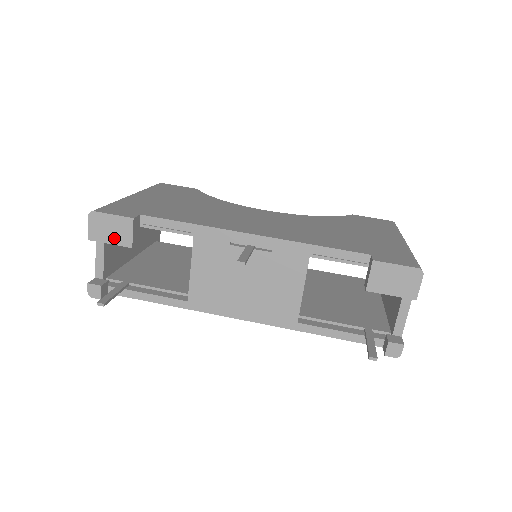
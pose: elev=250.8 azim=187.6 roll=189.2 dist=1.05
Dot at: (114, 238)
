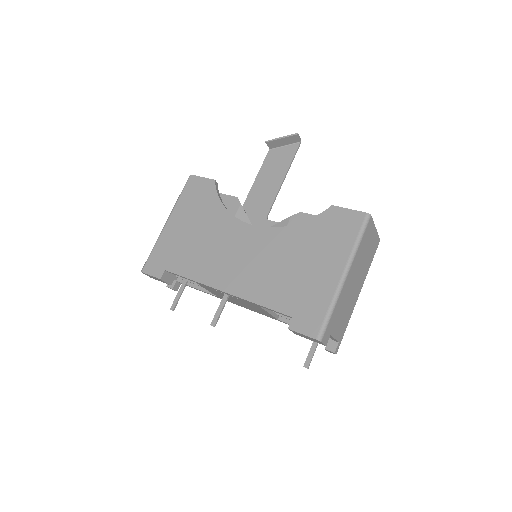
Dot at: occluded
